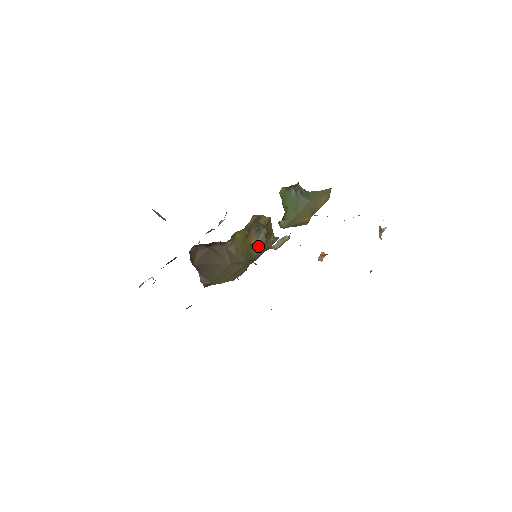
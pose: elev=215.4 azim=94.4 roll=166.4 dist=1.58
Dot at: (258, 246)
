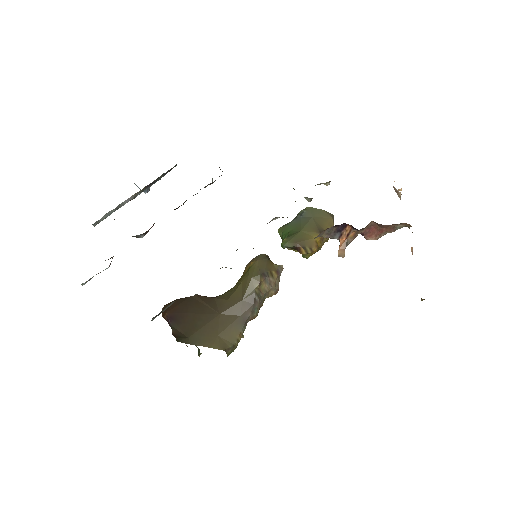
Dot at: (258, 264)
